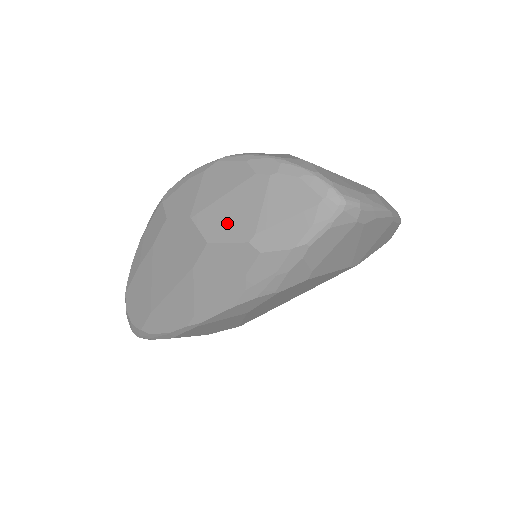
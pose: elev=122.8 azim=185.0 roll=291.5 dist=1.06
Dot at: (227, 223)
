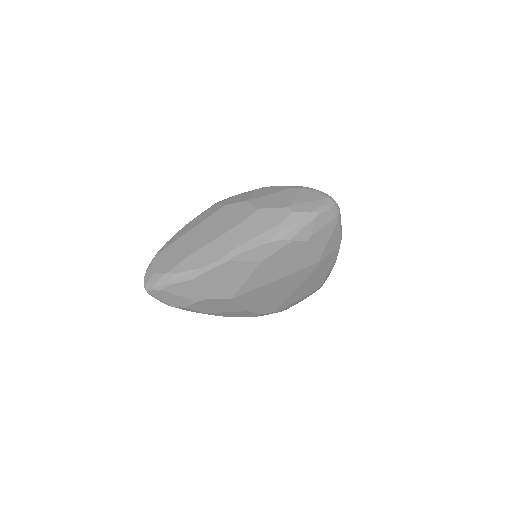
Dot at: (273, 202)
